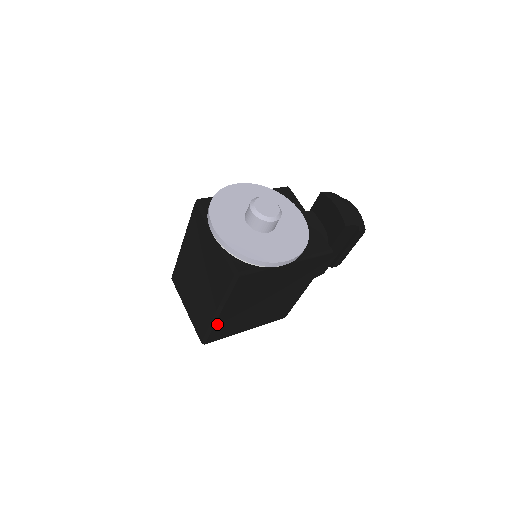
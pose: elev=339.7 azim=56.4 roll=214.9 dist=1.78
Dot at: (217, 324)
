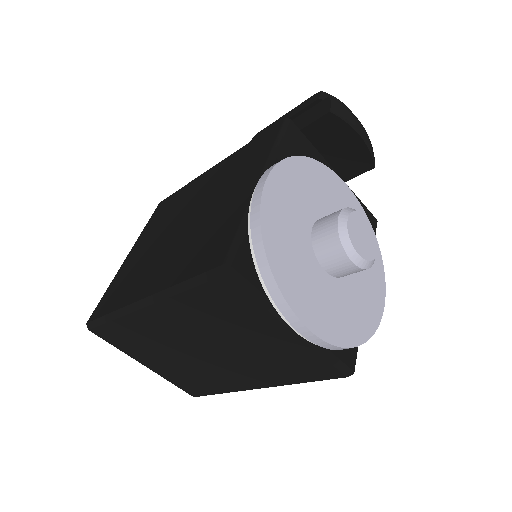
Dot at: occluded
